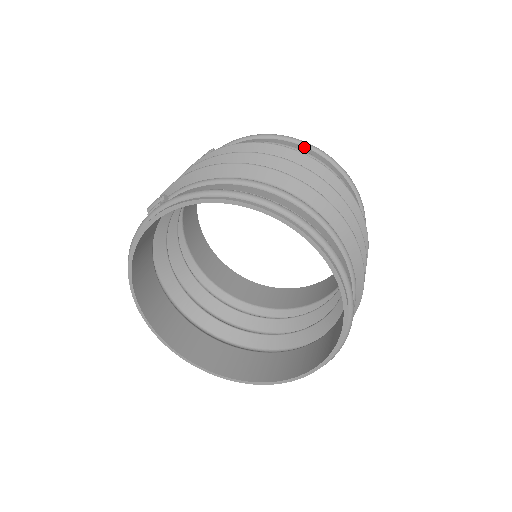
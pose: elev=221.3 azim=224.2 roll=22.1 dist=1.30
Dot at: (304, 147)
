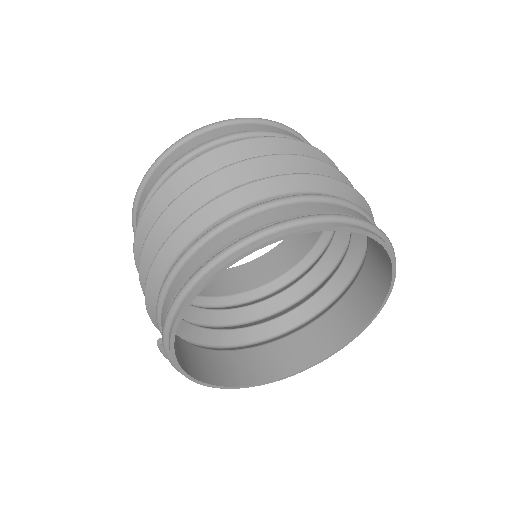
Dot at: (164, 162)
